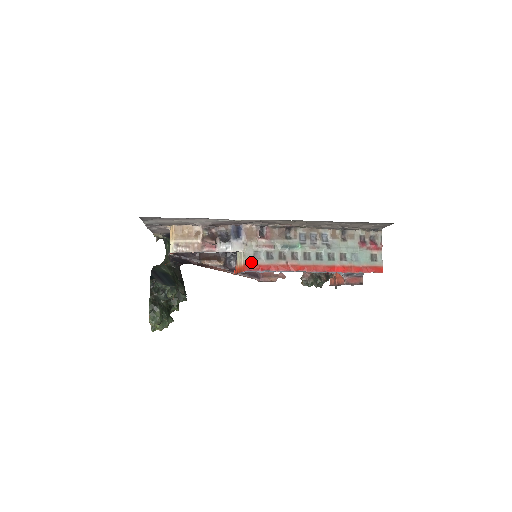
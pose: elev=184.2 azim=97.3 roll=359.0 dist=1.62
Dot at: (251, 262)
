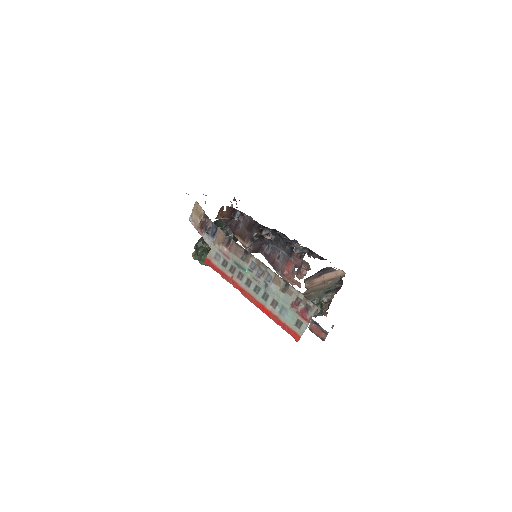
Dot at: (211, 259)
